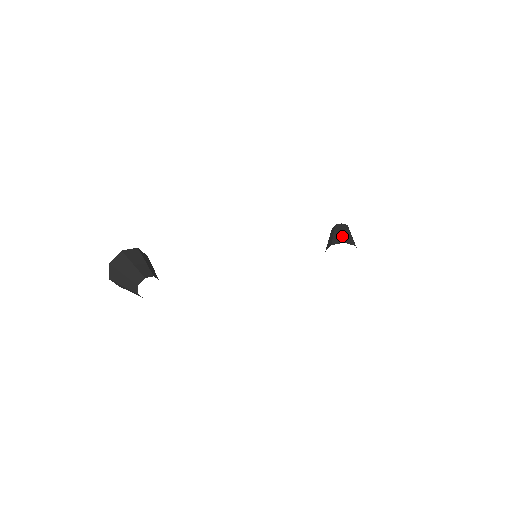
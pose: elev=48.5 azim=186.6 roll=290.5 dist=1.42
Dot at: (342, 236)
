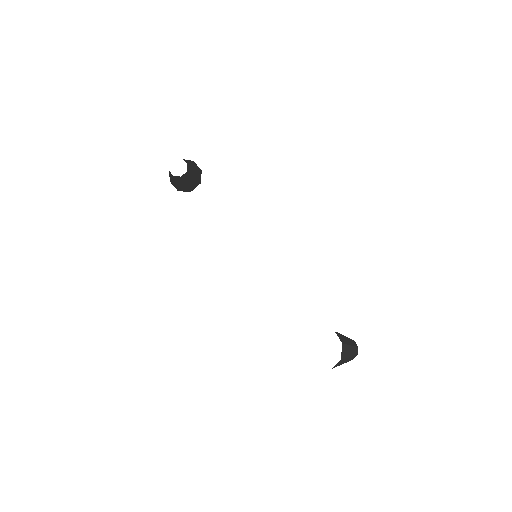
Dot at: (340, 334)
